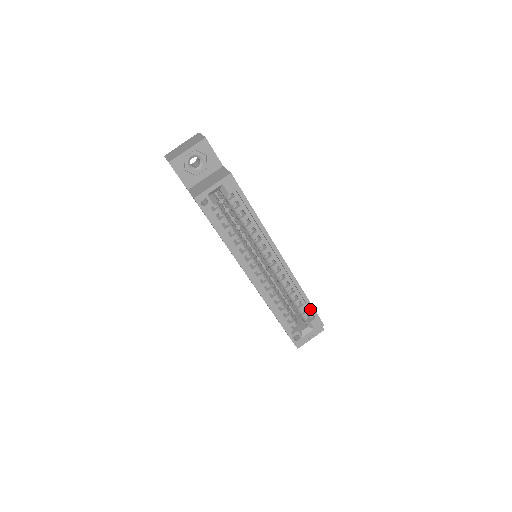
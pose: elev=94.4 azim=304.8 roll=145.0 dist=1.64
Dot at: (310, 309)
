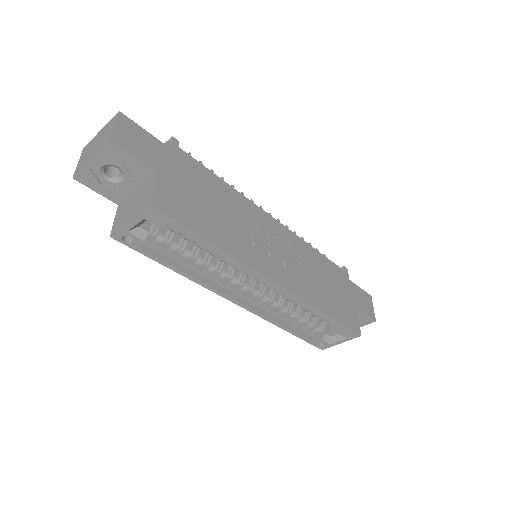
Dot at: occluded
